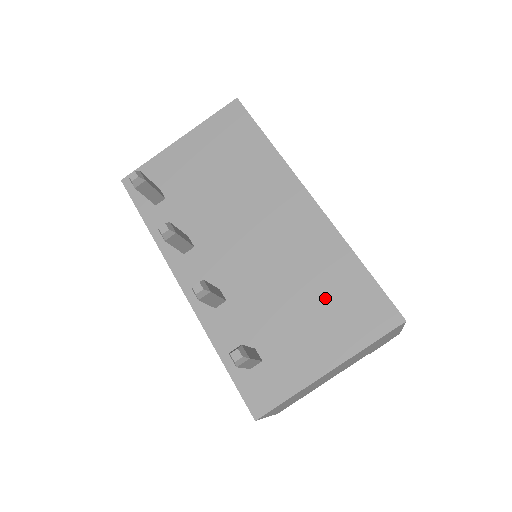
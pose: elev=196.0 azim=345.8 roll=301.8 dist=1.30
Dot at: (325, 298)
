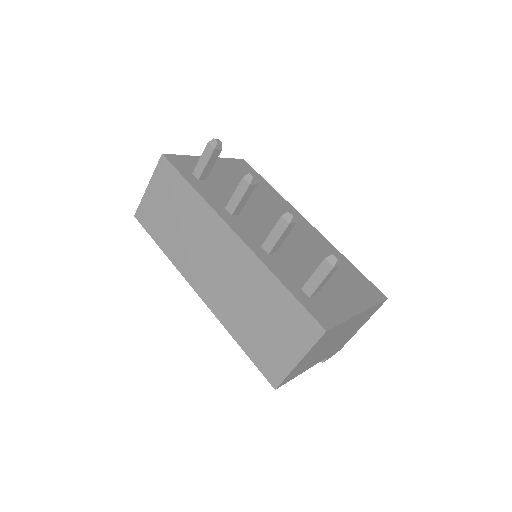
Dot at: (340, 273)
